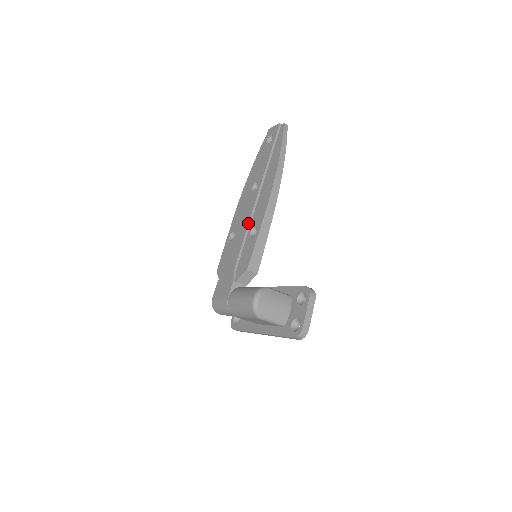
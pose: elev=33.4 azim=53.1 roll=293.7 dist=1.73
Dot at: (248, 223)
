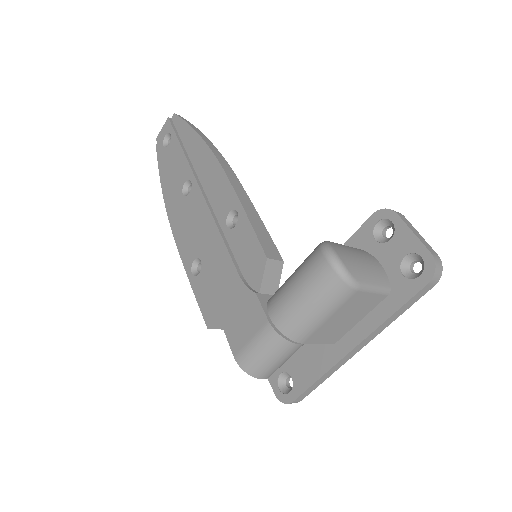
Dot at: (214, 220)
